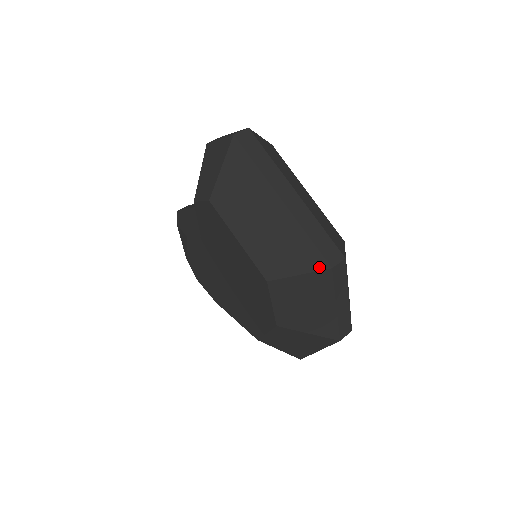
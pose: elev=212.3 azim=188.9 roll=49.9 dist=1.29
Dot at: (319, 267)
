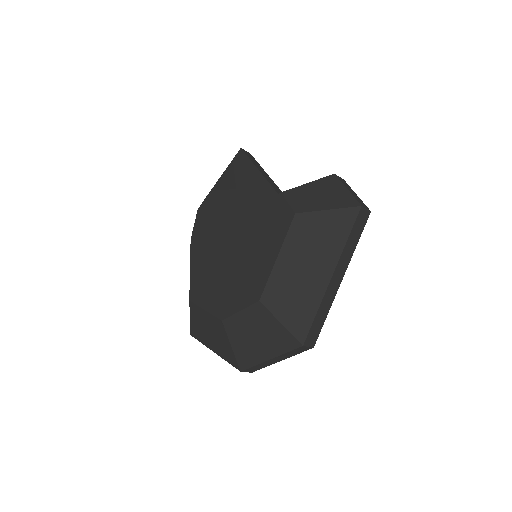
Dot at: (298, 336)
